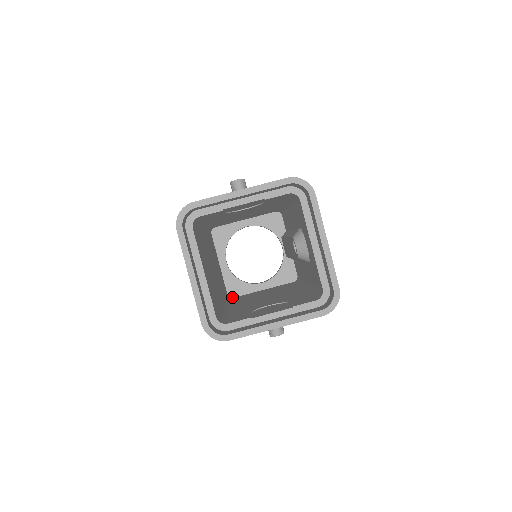
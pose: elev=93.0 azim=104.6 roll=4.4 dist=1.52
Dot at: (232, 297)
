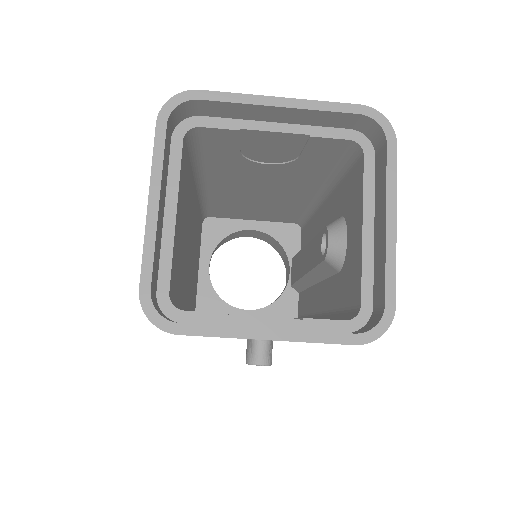
Dot at: occluded
